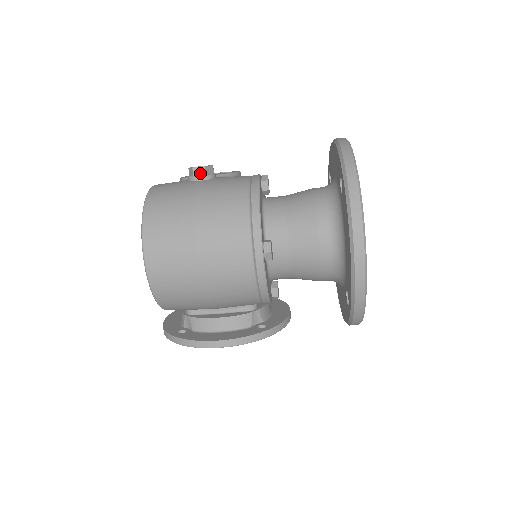
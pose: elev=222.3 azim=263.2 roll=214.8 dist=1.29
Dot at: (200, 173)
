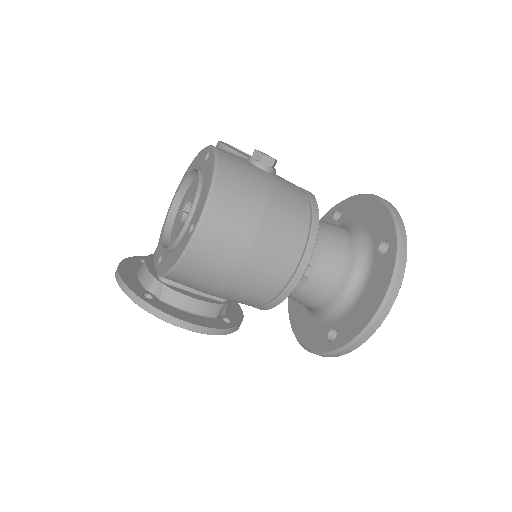
Dot at: (268, 163)
